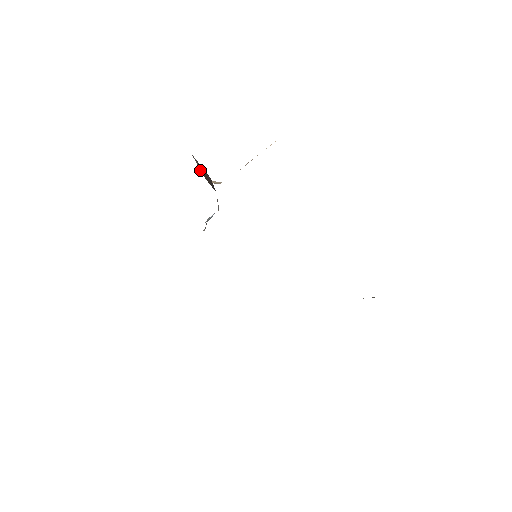
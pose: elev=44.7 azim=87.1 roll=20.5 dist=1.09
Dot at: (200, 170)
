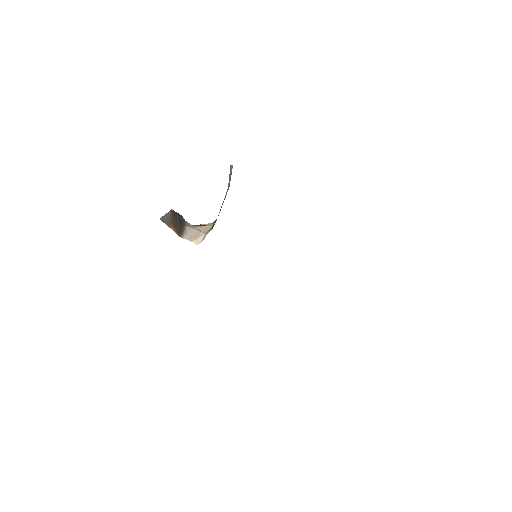
Dot at: (177, 233)
